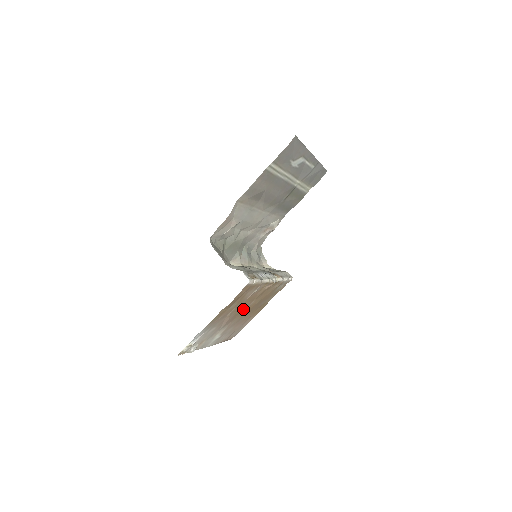
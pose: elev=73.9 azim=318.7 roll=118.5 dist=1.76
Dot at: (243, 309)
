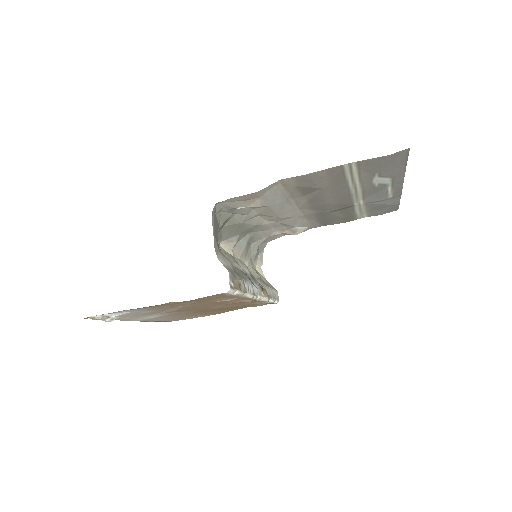
Dot at: (201, 307)
